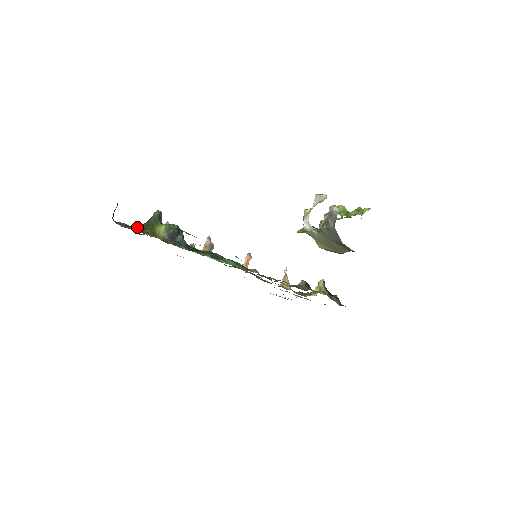
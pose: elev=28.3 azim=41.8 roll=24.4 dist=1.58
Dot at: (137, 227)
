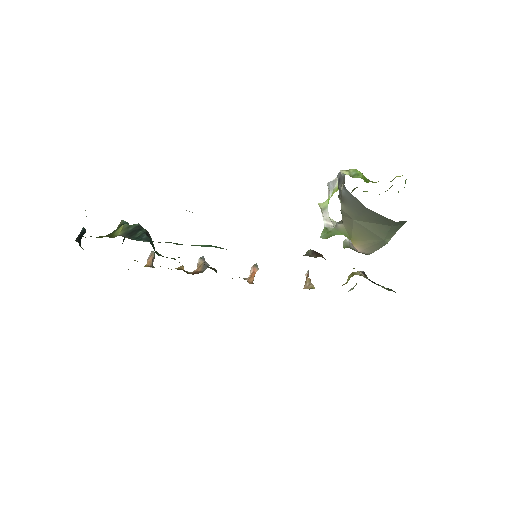
Dot at: occluded
